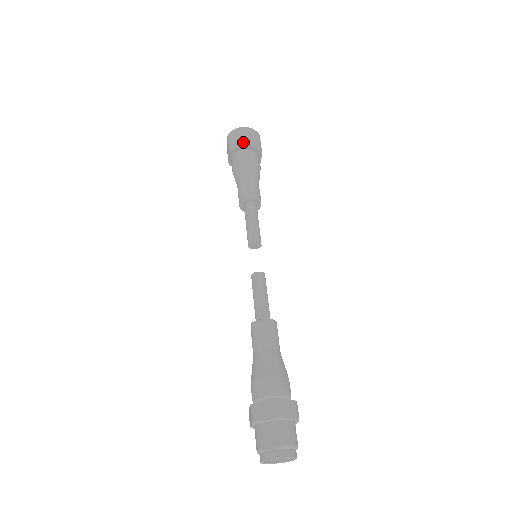
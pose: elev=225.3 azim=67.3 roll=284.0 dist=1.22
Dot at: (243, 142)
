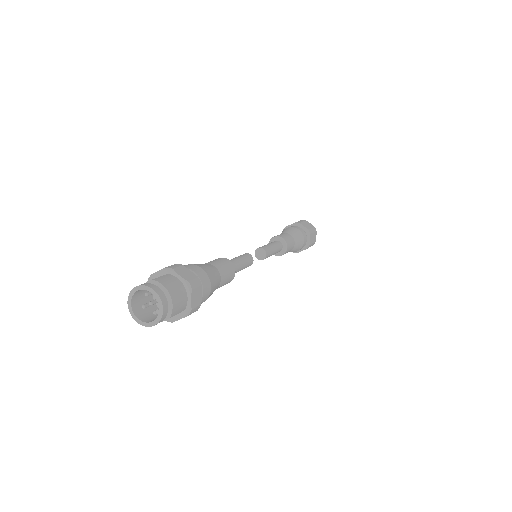
Dot at: (295, 222)
